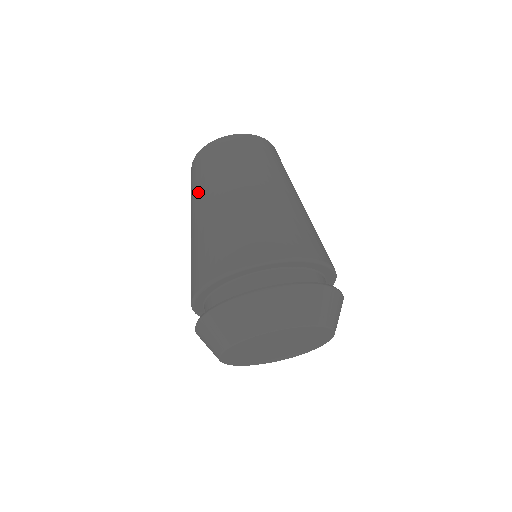
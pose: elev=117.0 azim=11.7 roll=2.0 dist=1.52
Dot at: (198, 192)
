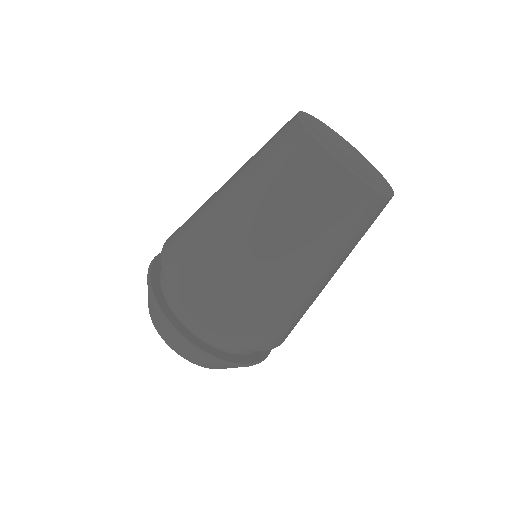
Dot at: (314, 240)
